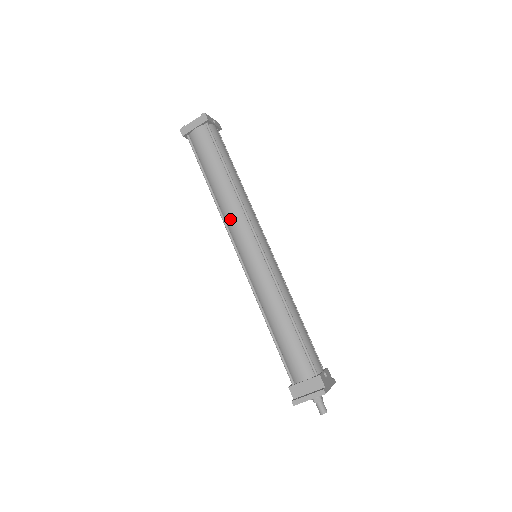
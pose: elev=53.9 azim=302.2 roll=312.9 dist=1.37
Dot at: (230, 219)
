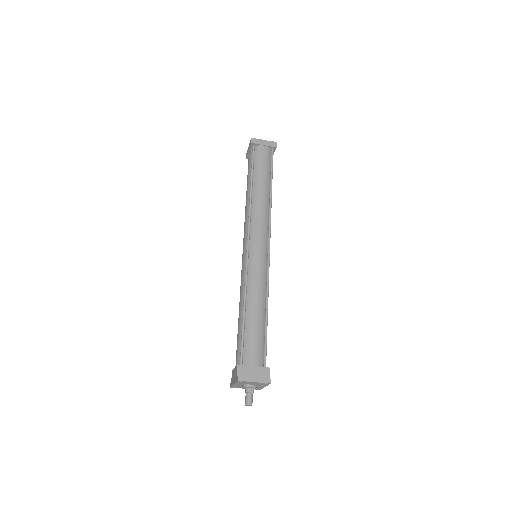
Dot at: (257, 217)
